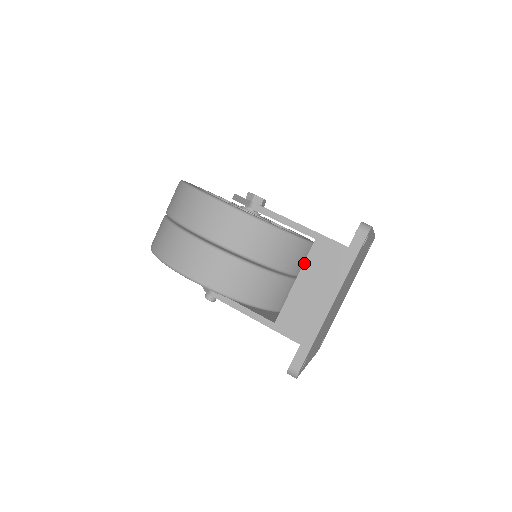
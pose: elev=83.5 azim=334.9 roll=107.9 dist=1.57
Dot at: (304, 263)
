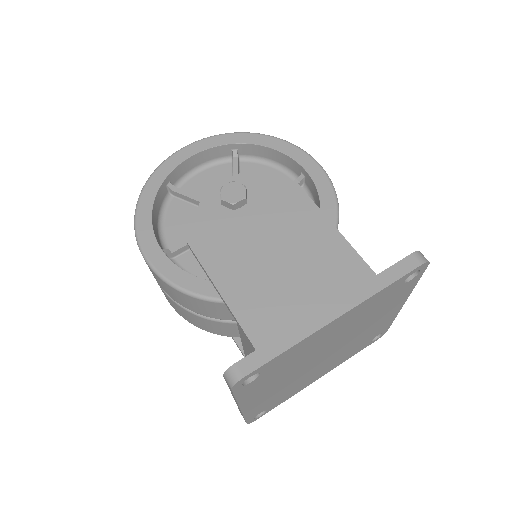
Dot at: occluded
